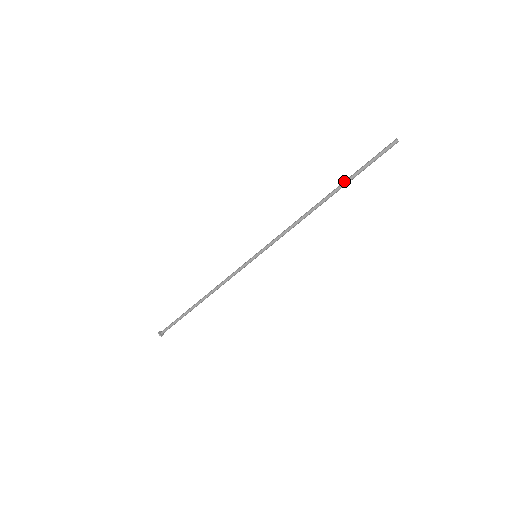
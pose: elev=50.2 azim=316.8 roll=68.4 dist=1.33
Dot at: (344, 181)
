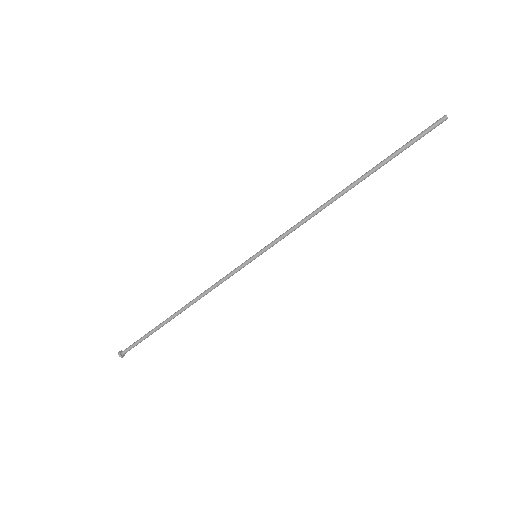
Dot at: (377, 165)
